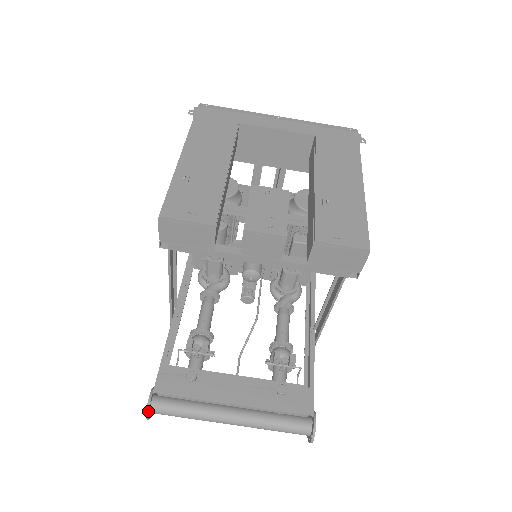
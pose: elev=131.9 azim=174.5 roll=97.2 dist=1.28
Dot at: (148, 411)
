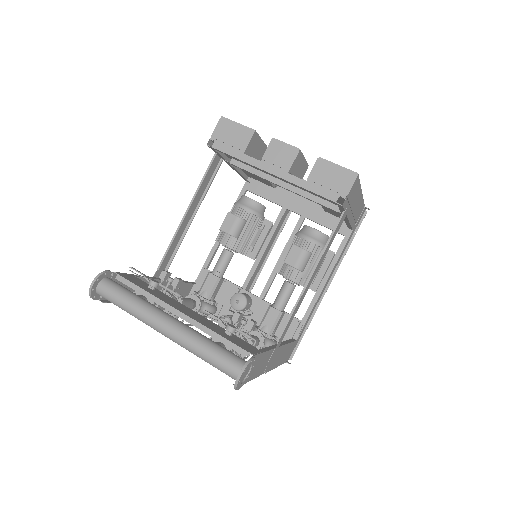
Dot at: (99, 275)
